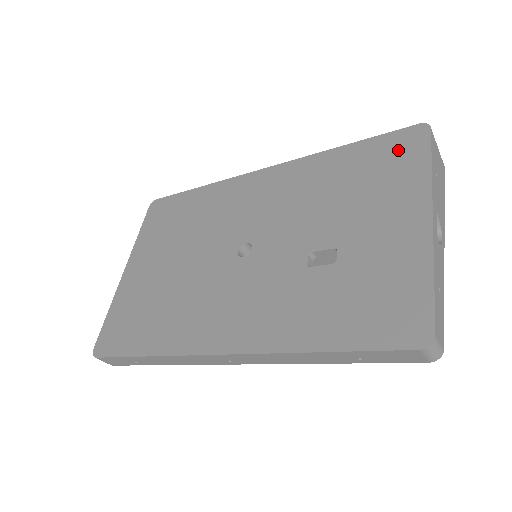
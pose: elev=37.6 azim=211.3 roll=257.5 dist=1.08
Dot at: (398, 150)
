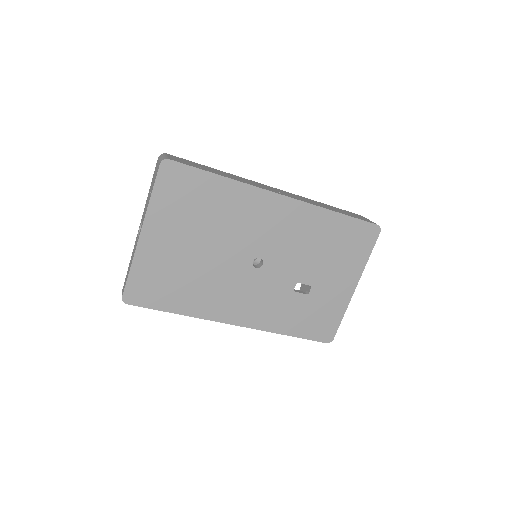
Dot at: (361, 238)
